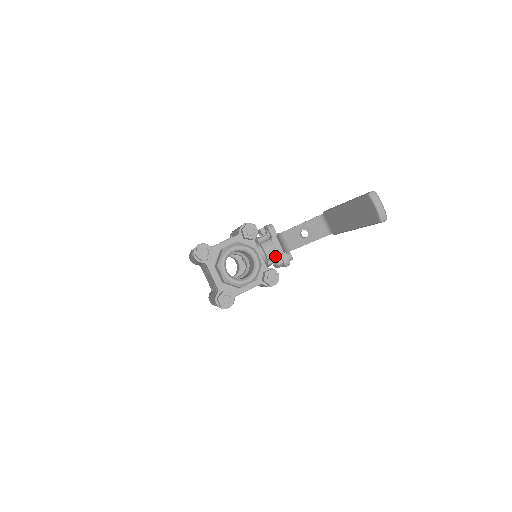
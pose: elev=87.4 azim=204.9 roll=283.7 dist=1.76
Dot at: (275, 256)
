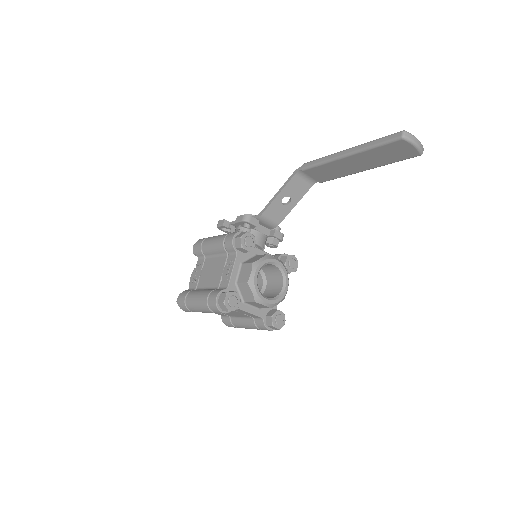
Dot at: (267, 240)
